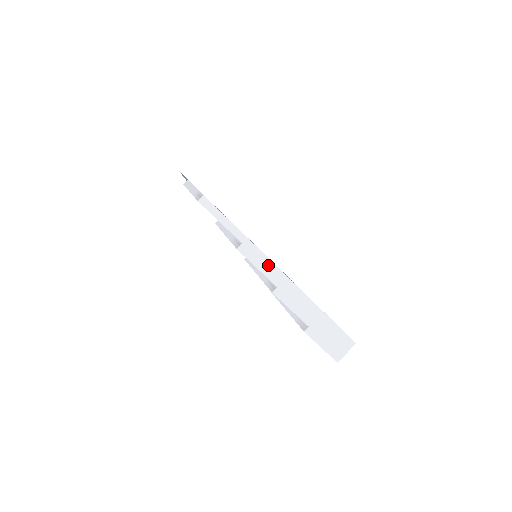
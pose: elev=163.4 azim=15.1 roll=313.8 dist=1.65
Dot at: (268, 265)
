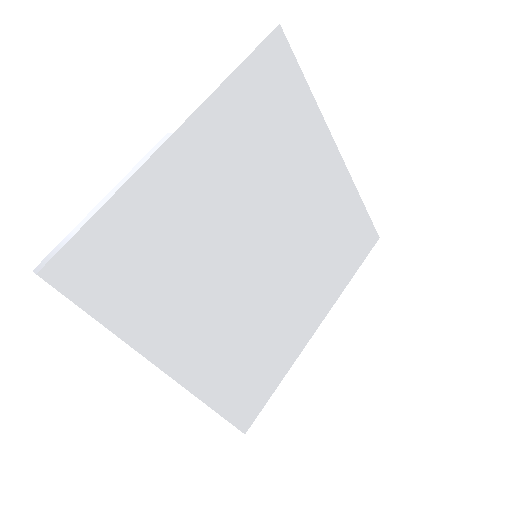
Dot at: (140, 353)
